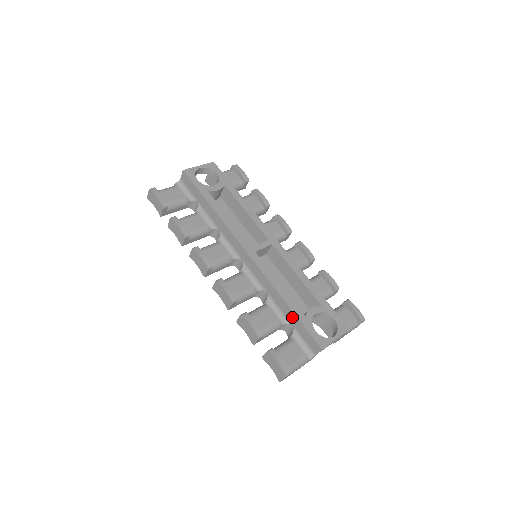
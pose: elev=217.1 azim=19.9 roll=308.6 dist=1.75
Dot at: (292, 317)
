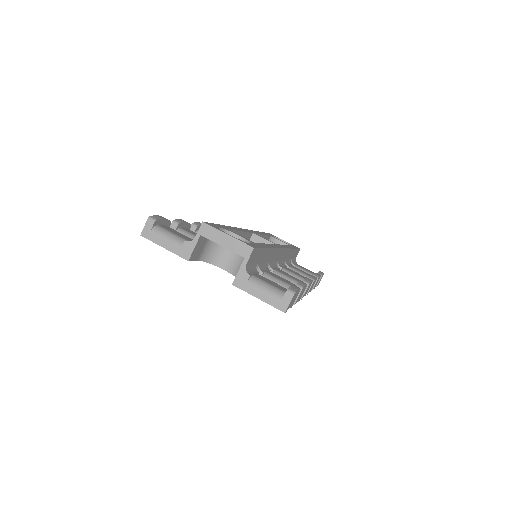
Dot at: occluded
